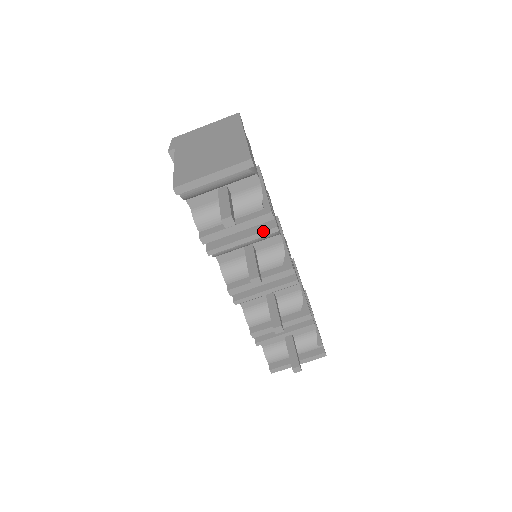
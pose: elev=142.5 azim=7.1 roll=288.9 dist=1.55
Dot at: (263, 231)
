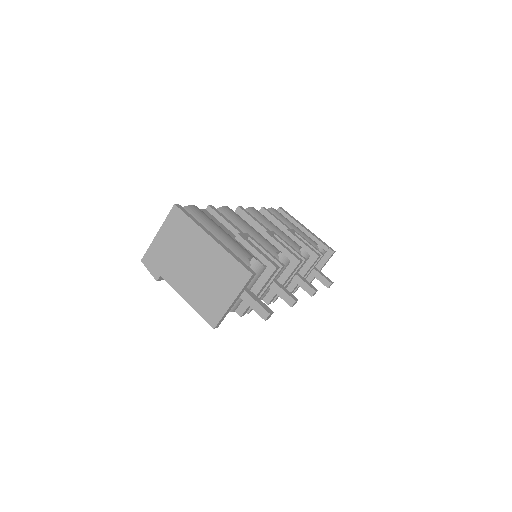
Dot at: (275, 276)
